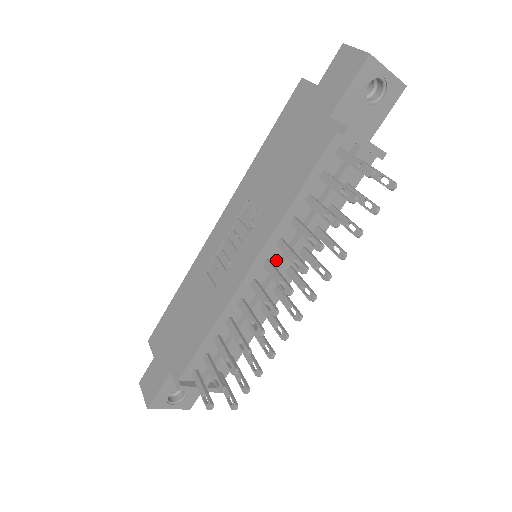
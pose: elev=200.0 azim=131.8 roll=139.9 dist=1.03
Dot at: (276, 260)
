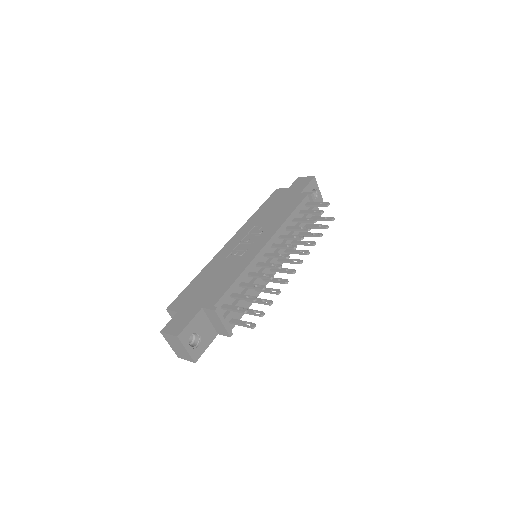
Dot at: (276, 248)
